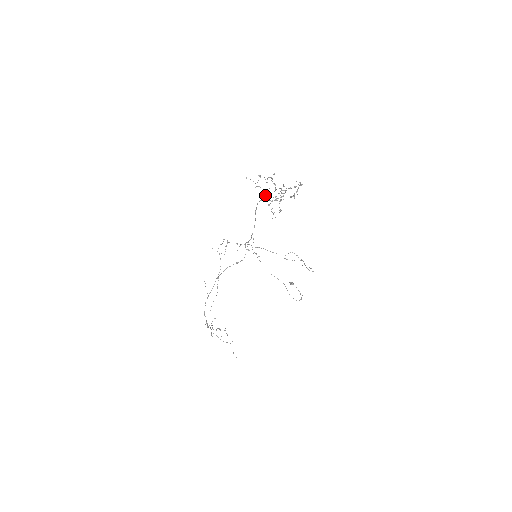
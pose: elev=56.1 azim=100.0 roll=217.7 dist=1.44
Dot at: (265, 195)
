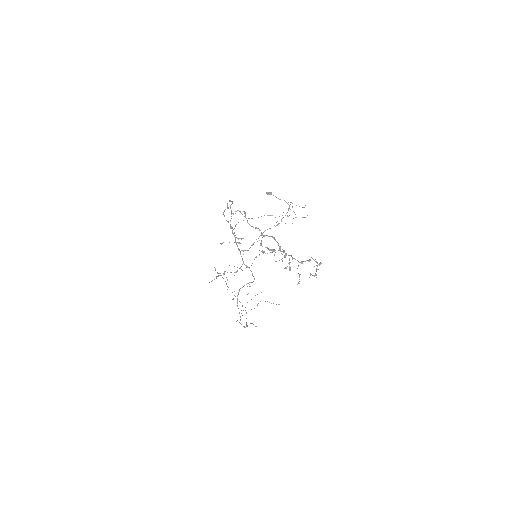
Dot at: (227, 203)
